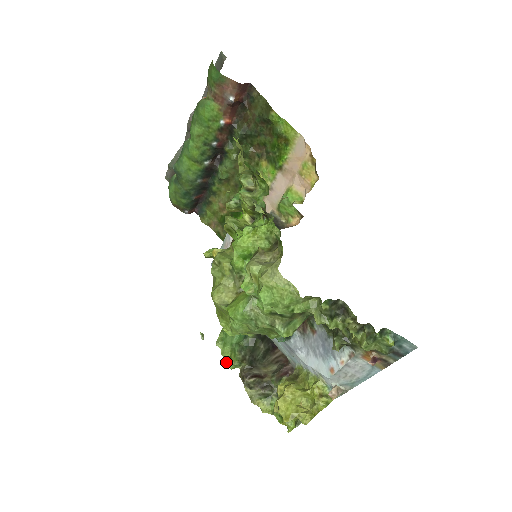
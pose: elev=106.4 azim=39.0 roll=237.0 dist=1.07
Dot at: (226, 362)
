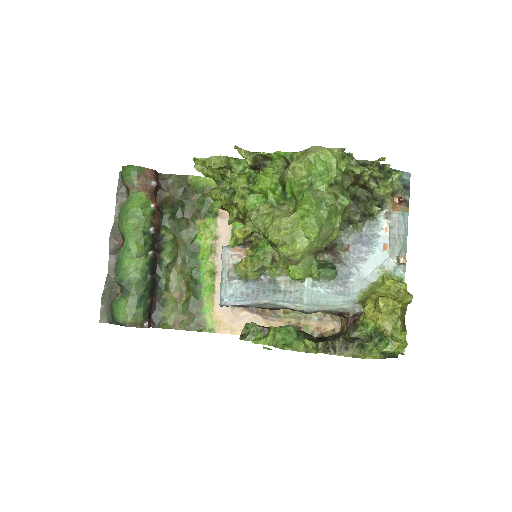
Dot at: (307, 352)
